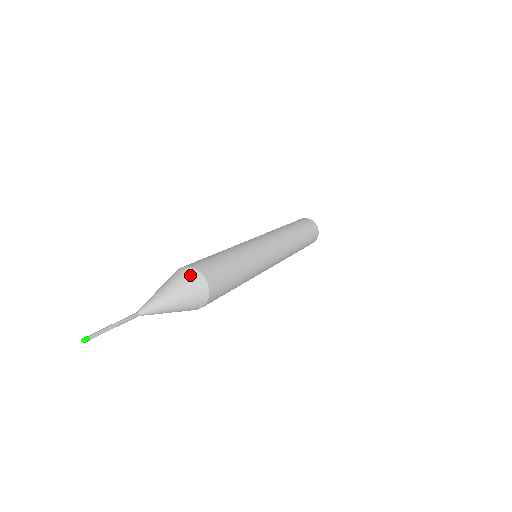
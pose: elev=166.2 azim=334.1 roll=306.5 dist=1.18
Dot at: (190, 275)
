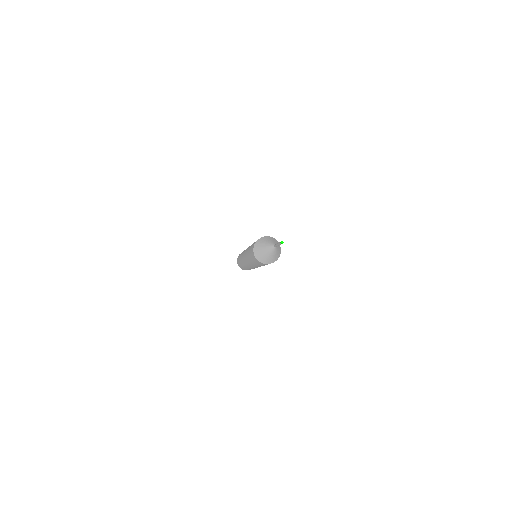
Dot at: (268, 237)
